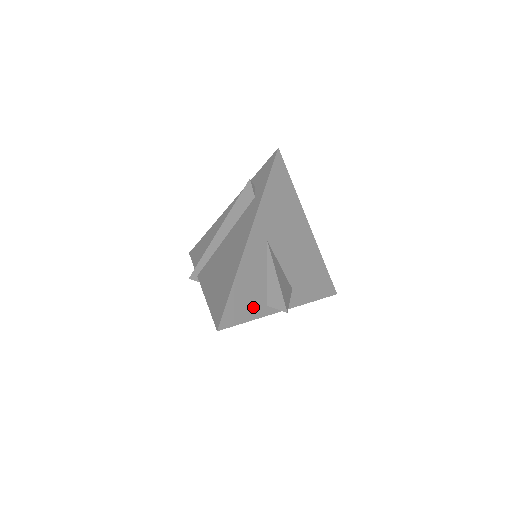
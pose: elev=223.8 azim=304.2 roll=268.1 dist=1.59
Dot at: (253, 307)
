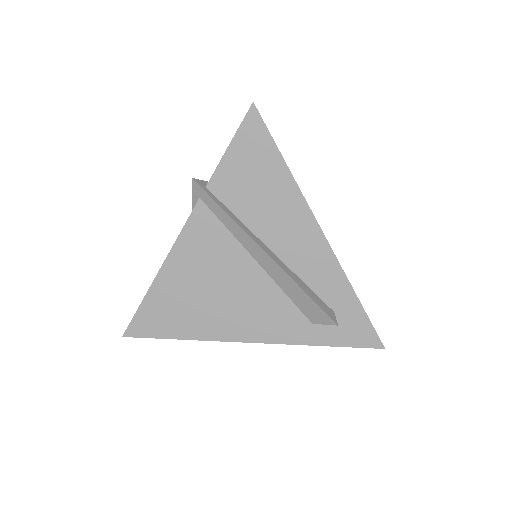
Dot at: occluded
